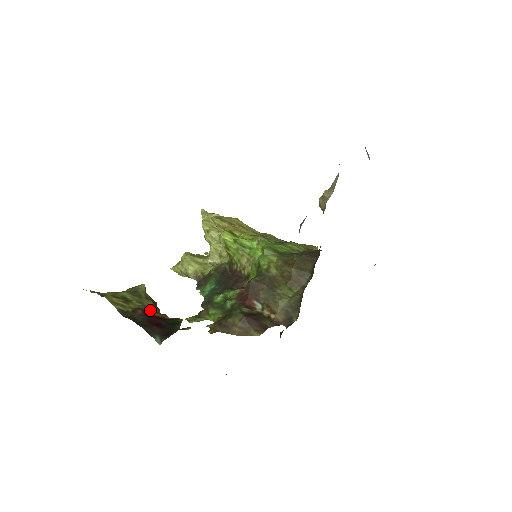
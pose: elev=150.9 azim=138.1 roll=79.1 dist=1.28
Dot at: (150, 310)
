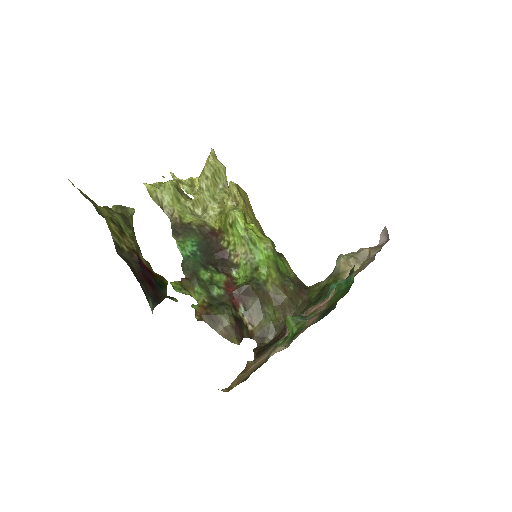
Dot at: (141, 255)
